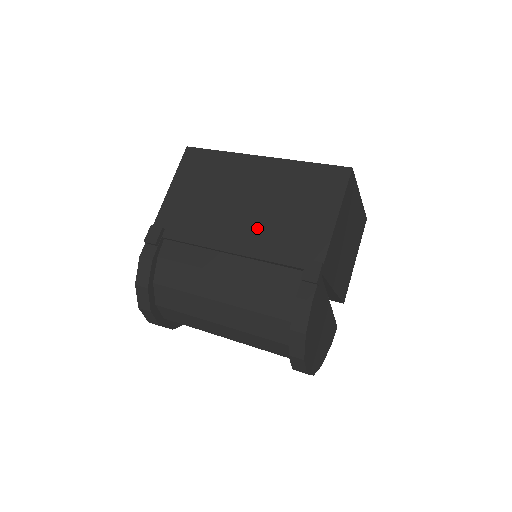
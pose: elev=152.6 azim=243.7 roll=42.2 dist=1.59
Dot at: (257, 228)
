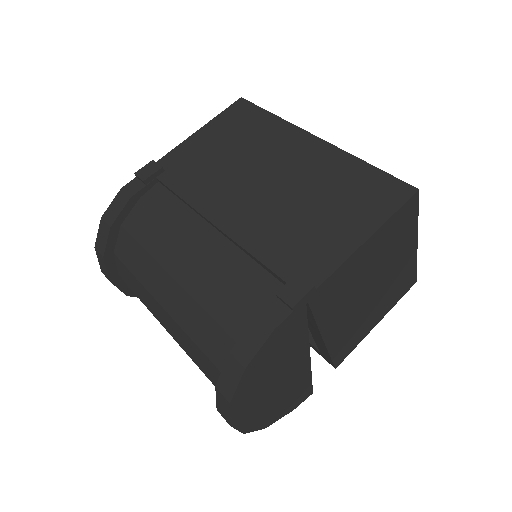
Dot at: (262, 211)
